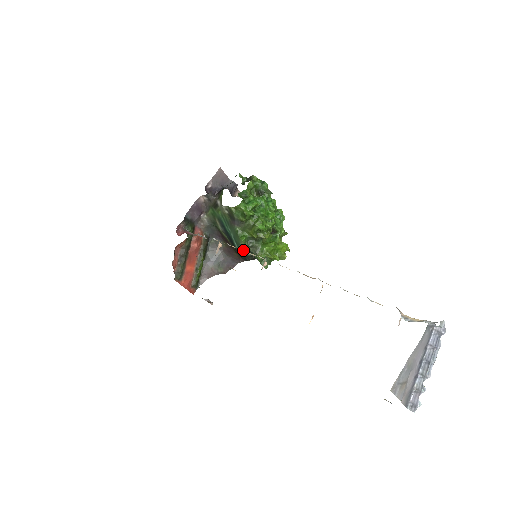
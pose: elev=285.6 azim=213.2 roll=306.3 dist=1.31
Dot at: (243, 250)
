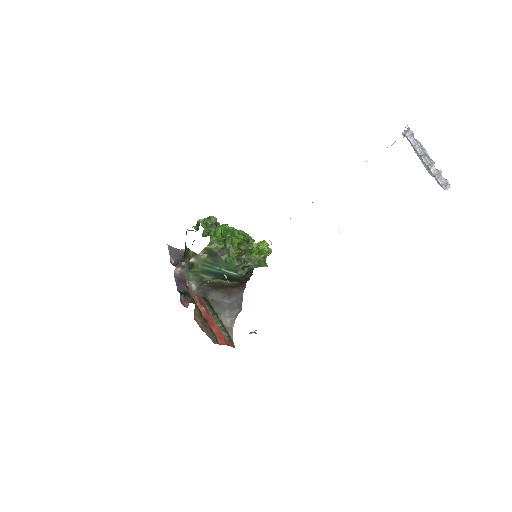
Dot at: (241, 270)
